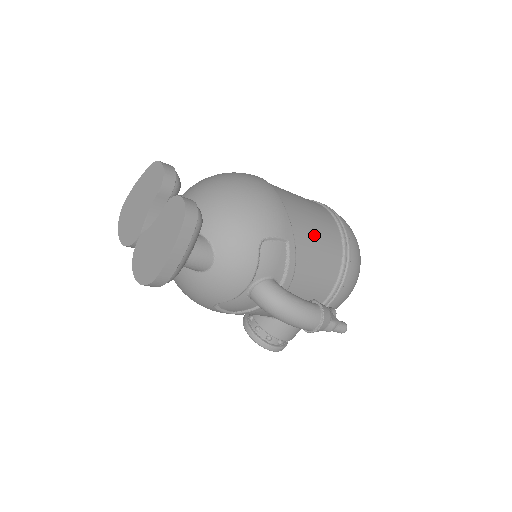
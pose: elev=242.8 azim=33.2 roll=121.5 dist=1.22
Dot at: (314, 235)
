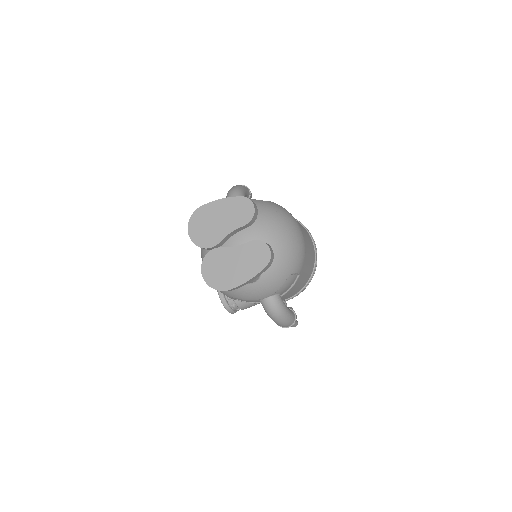
Dot at: (308, 266)
